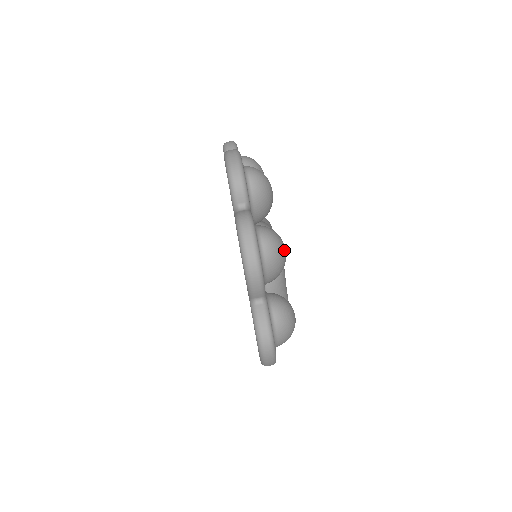
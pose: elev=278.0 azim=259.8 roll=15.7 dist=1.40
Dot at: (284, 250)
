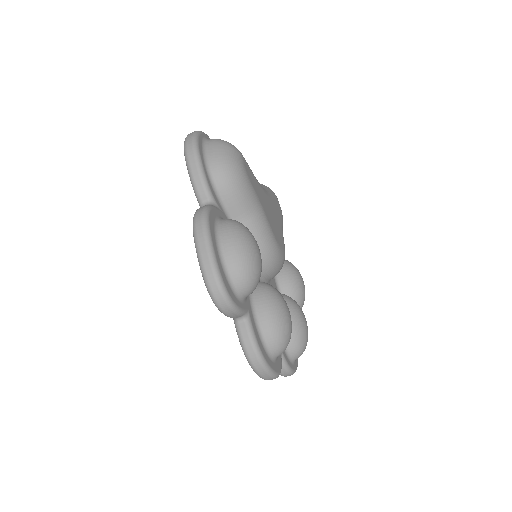
Dot at: occluded
